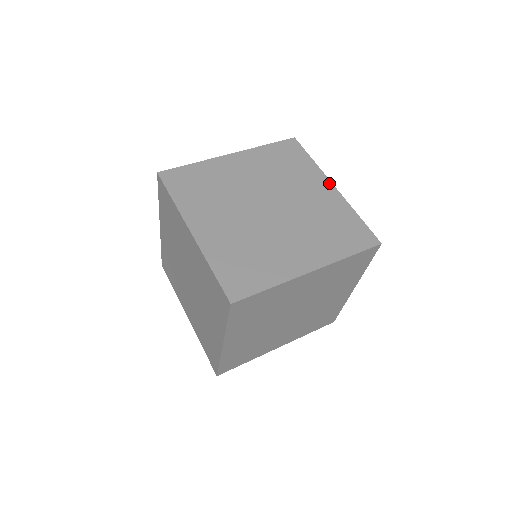
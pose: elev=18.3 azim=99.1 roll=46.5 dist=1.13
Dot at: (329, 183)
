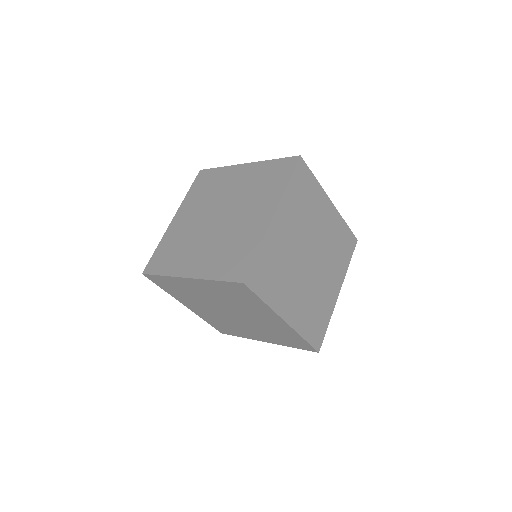
Dot at: occluded
